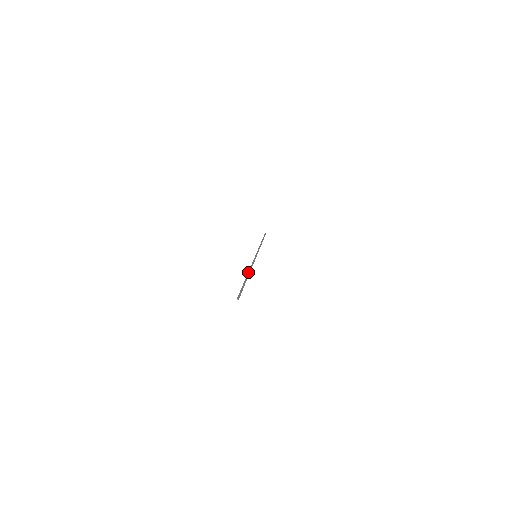
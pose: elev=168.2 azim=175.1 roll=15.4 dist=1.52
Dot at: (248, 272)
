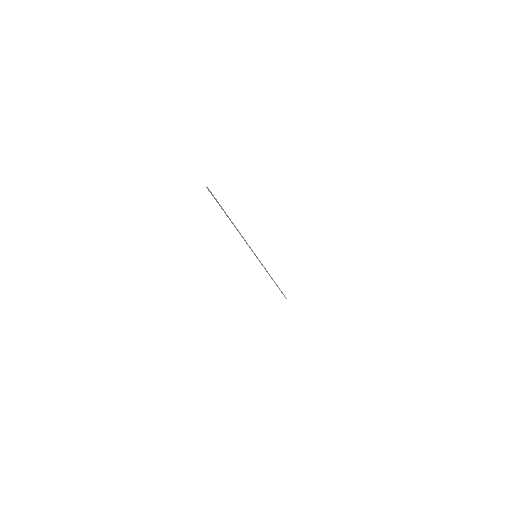
Dot at: (235, 227)
